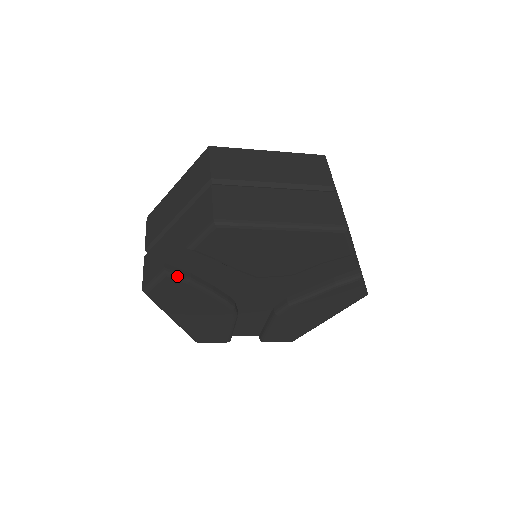
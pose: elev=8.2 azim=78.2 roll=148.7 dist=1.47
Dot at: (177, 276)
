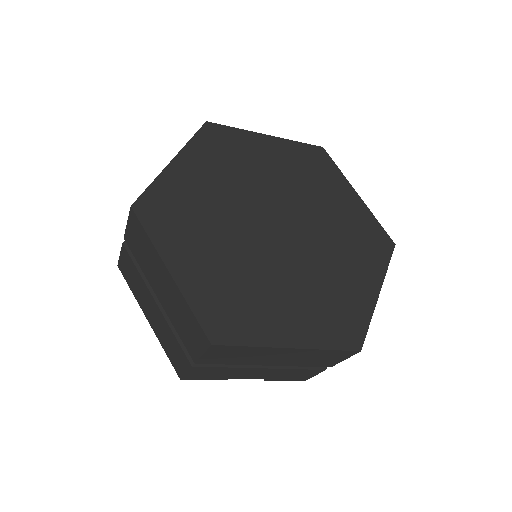
Dot at: occluded
